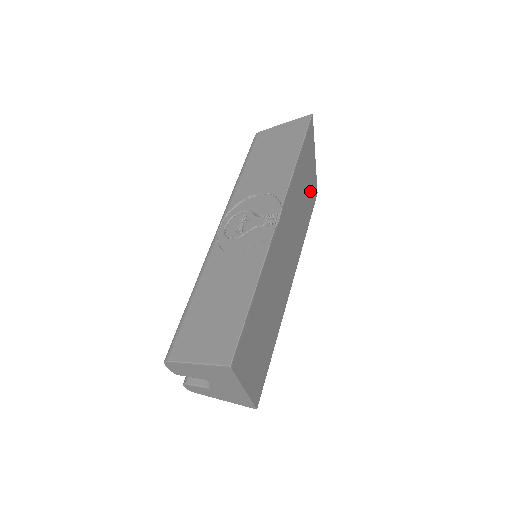
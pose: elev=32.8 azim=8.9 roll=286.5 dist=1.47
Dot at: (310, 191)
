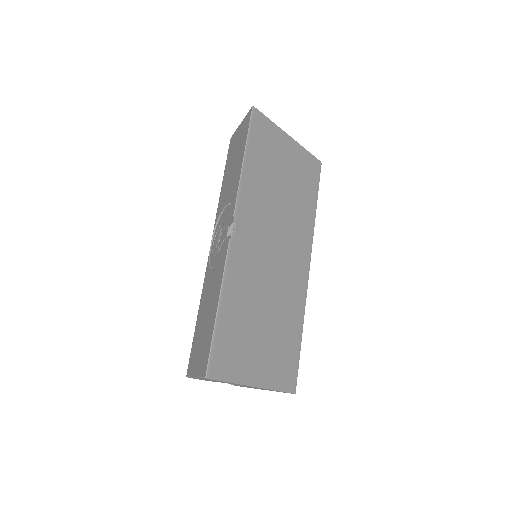
Dot at: (299, 170)
